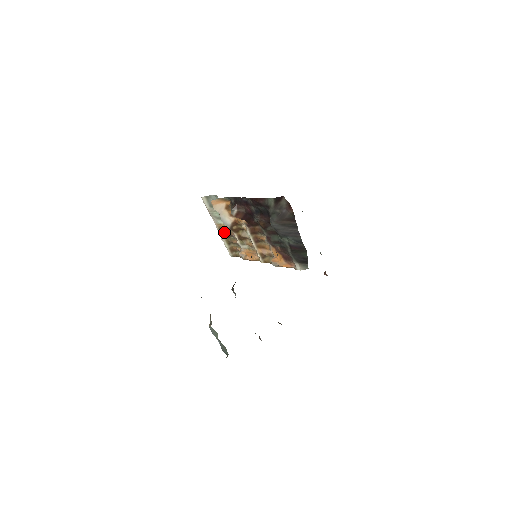
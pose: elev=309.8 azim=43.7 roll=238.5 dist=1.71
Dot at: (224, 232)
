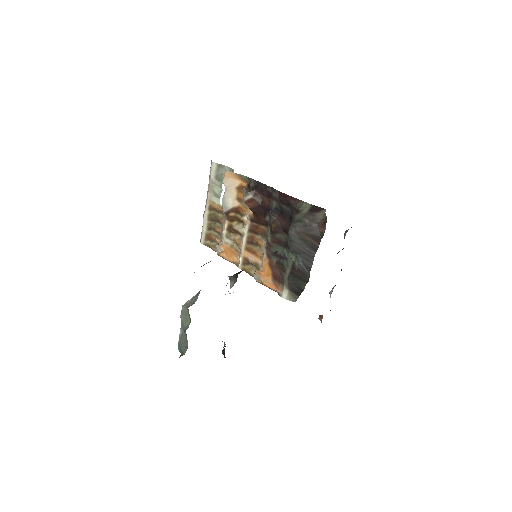
Dot at: (213, 213)
